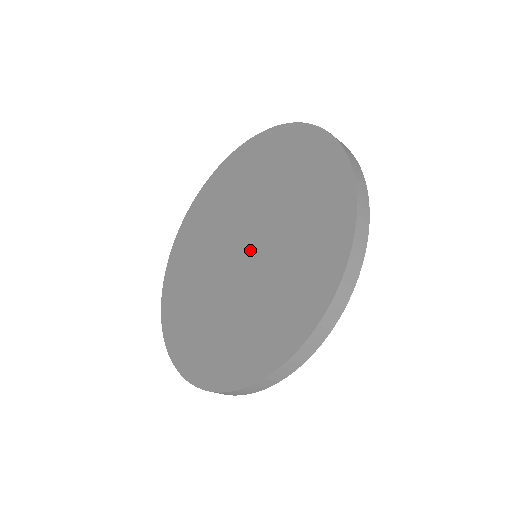
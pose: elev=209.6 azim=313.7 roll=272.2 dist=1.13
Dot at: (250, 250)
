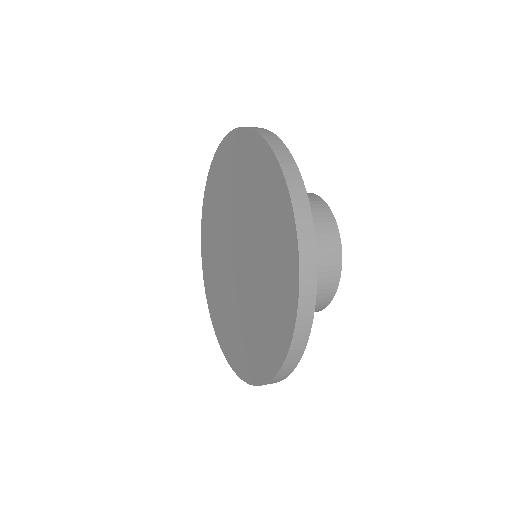
Dot at: (243, 254)
